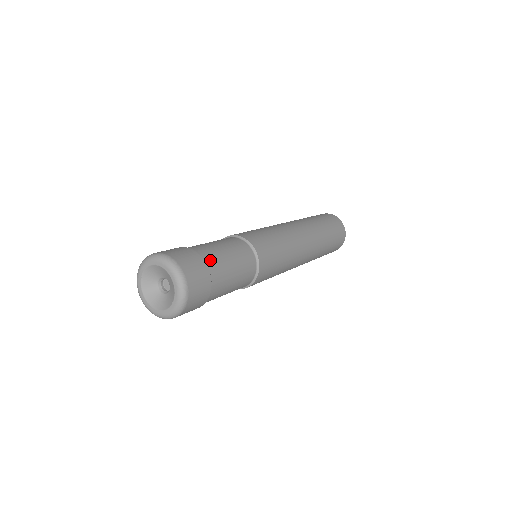
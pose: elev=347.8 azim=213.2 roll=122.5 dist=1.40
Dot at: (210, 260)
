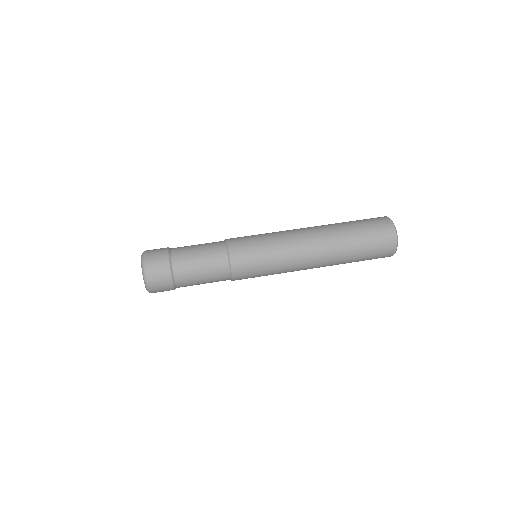
Dot at: (177, 262)
